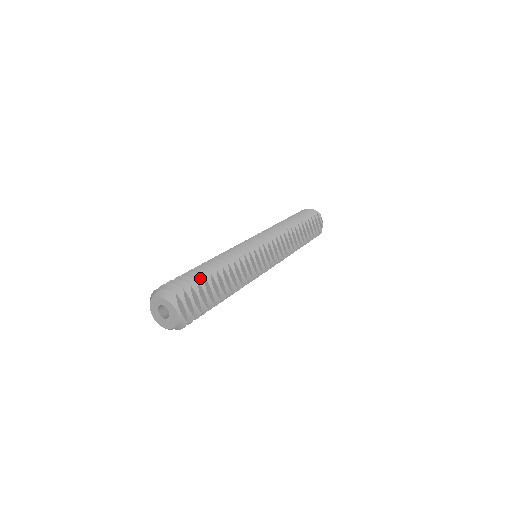
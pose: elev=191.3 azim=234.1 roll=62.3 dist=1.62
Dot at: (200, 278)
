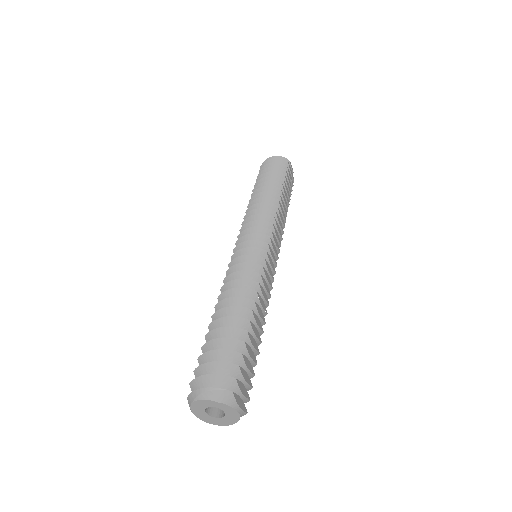
Dot at: (239, 344)
